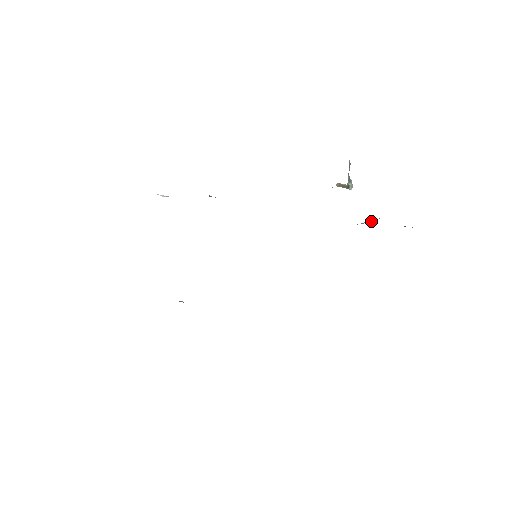
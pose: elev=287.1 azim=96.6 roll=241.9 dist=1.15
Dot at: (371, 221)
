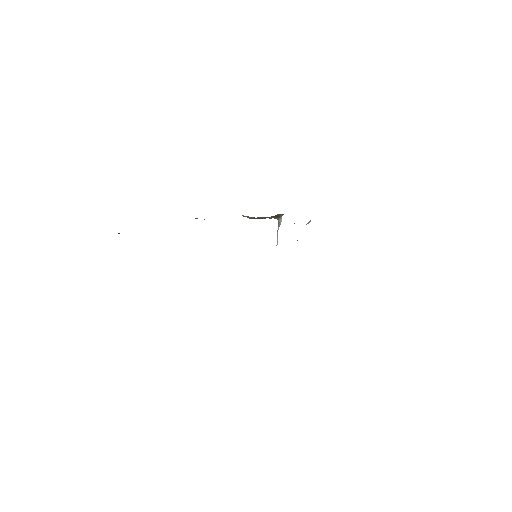
Dot at: occluded
